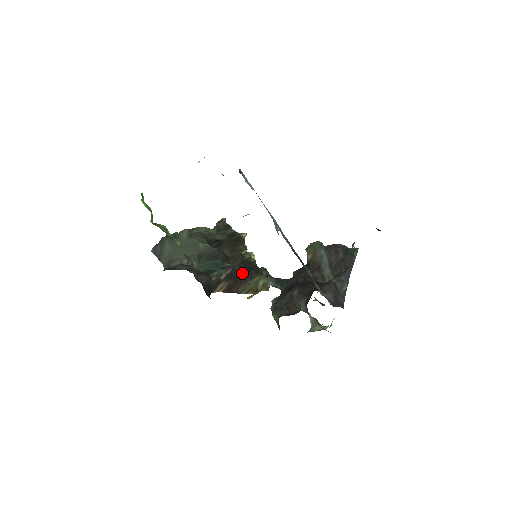
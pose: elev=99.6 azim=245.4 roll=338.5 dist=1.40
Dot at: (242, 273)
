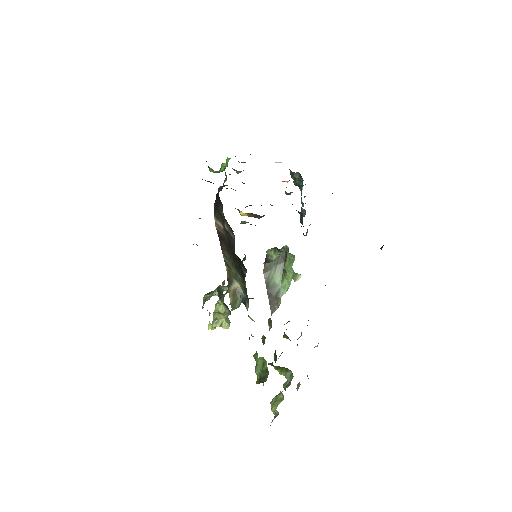
Dot at: (235, 256)
